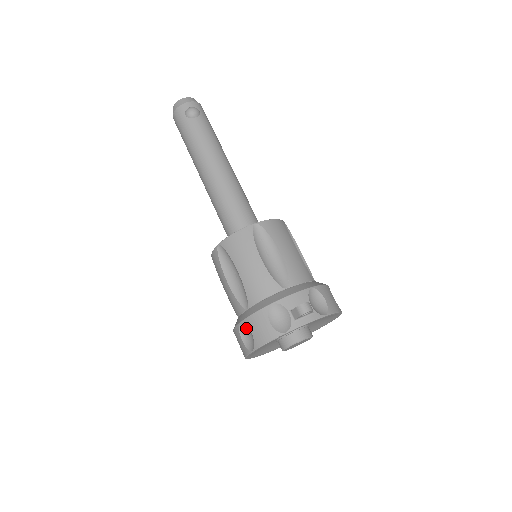
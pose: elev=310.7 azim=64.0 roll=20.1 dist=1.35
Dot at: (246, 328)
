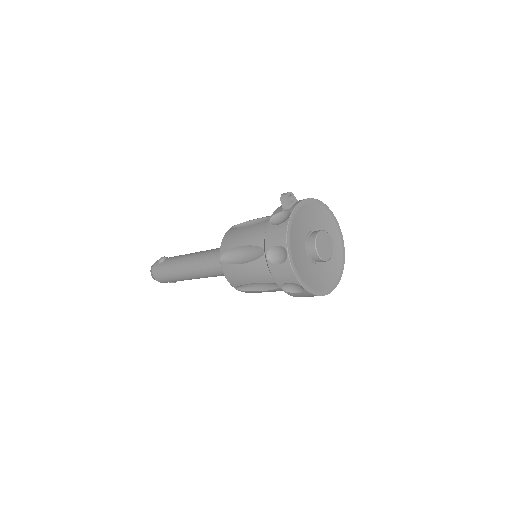
Dot at: (272, 253)
